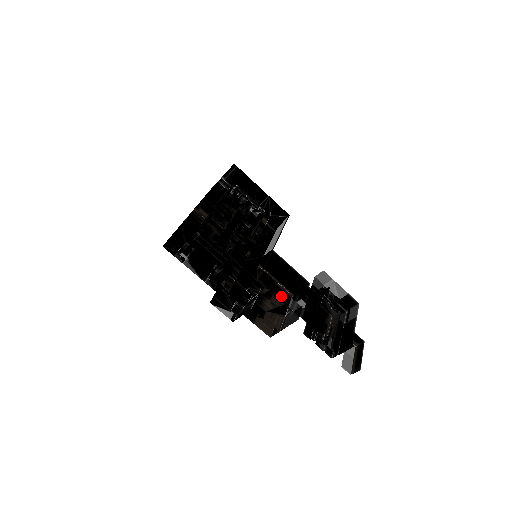
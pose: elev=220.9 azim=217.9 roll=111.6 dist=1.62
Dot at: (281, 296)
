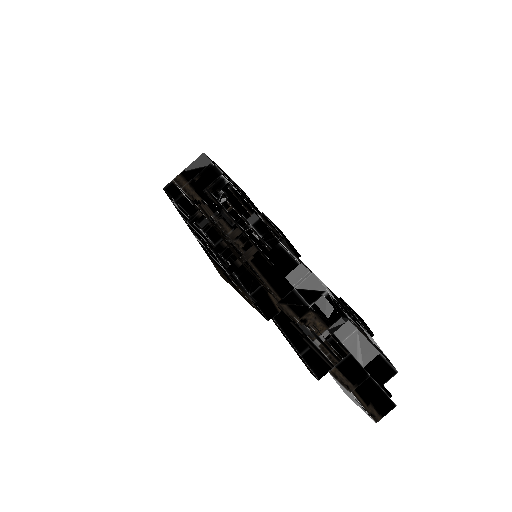
Dot at: occluded
